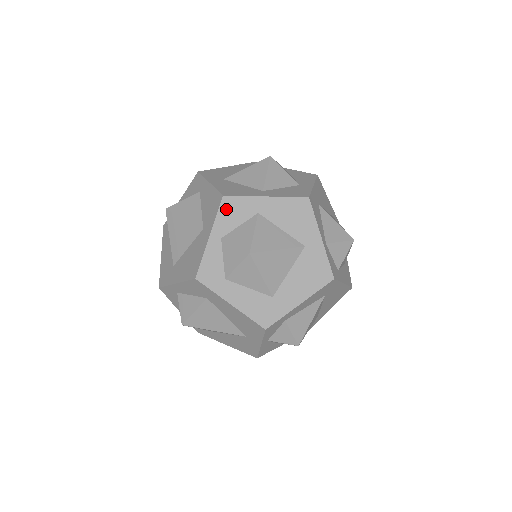
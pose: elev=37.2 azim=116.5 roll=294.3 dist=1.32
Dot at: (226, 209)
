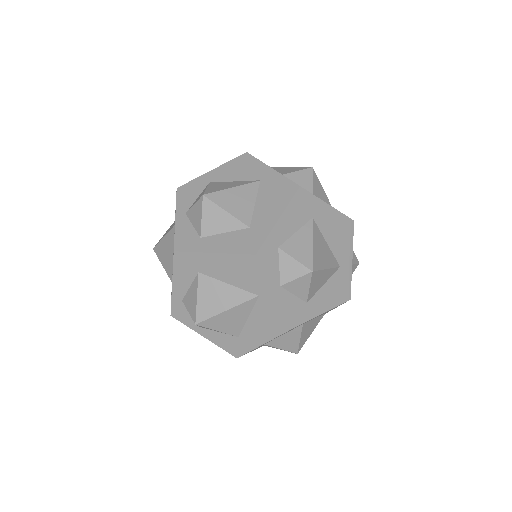
Dot at: (182, 194)
